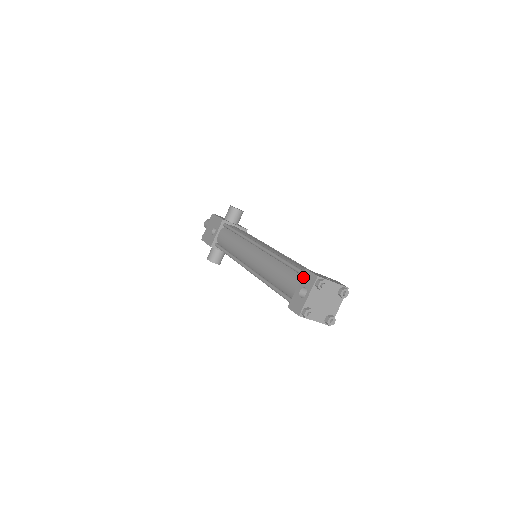
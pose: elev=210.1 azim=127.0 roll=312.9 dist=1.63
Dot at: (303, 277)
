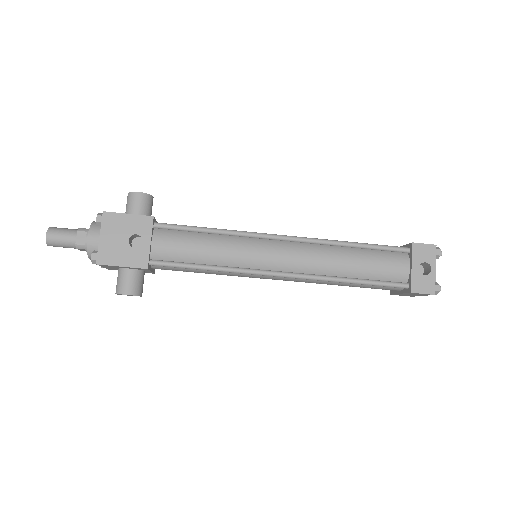
Dot at: (415, 252)
